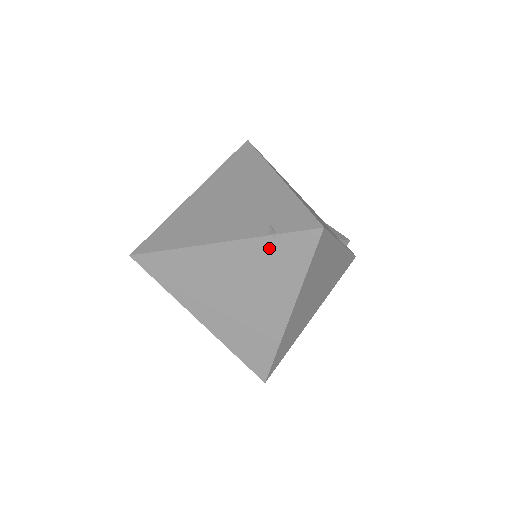
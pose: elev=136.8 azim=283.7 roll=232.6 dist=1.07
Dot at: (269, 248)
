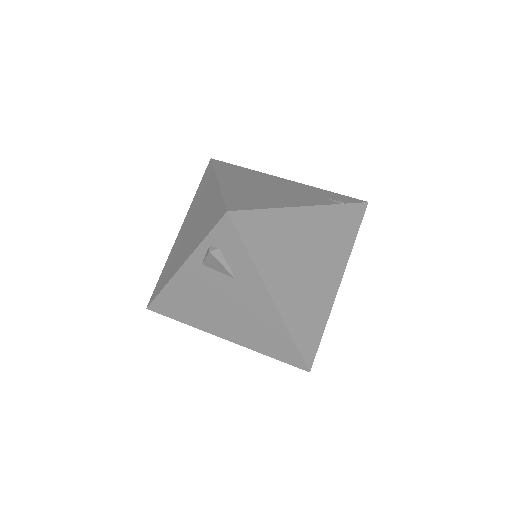
Dot at: (338, 216)
